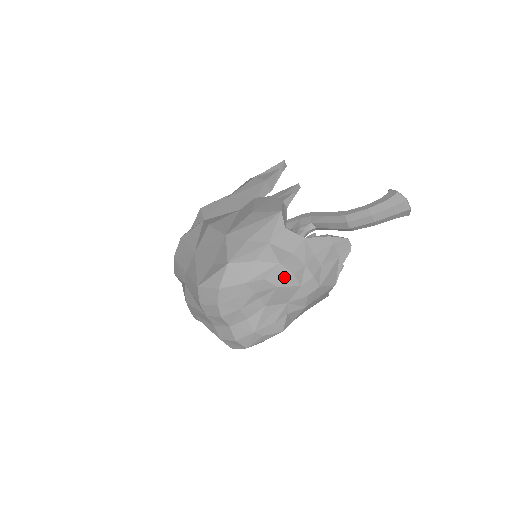
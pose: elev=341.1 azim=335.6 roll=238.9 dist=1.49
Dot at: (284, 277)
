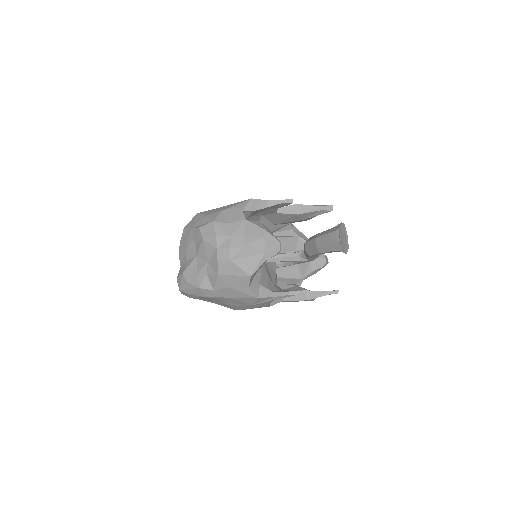
Dot at: (210, 234)
